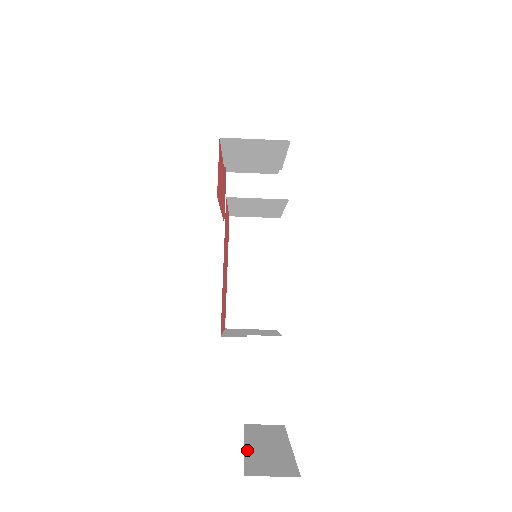
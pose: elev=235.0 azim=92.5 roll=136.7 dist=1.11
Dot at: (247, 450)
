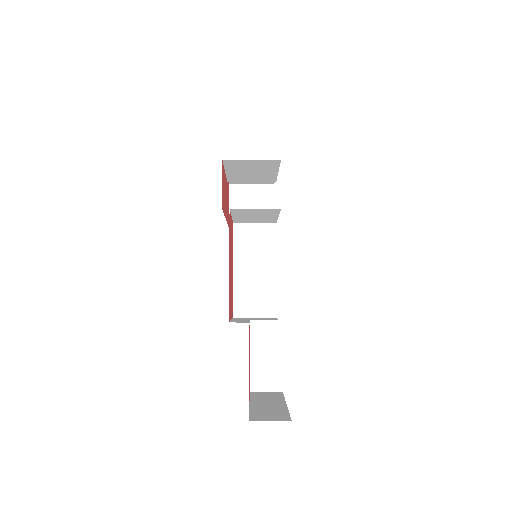
Dot at: (252, 407)
